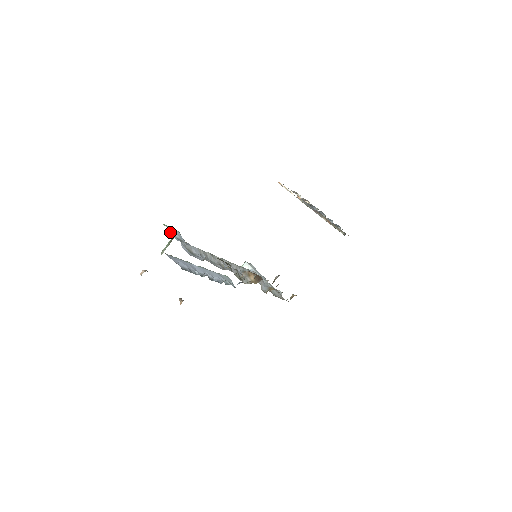
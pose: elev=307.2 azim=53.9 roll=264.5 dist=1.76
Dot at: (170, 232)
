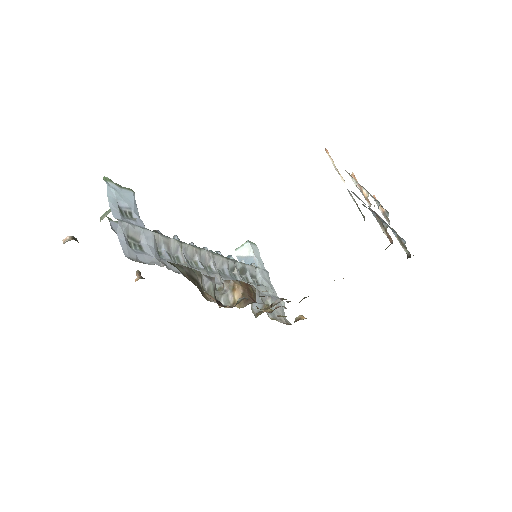
Dot at: (110, 196)
